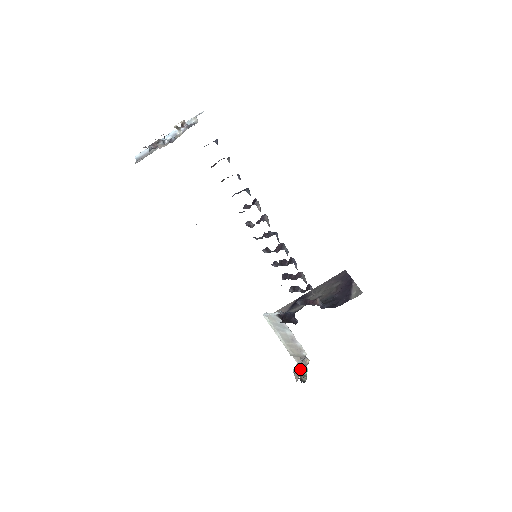
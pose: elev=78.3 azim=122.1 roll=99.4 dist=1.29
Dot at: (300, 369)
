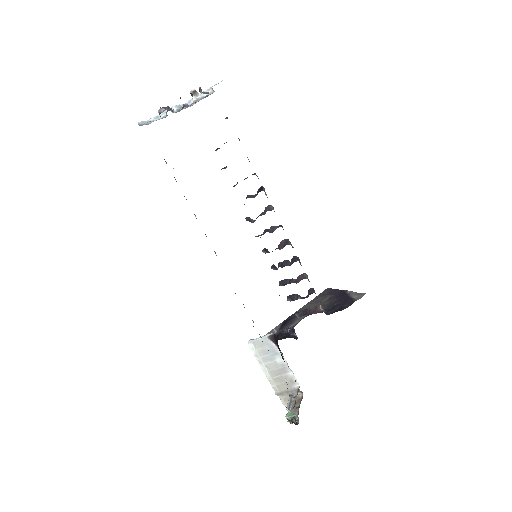
Dot at: (295, 404)
